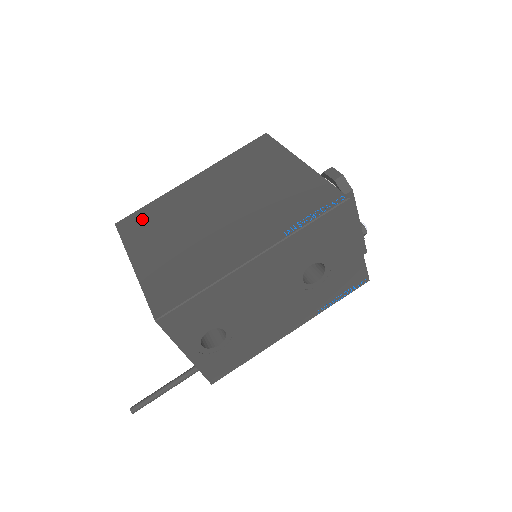
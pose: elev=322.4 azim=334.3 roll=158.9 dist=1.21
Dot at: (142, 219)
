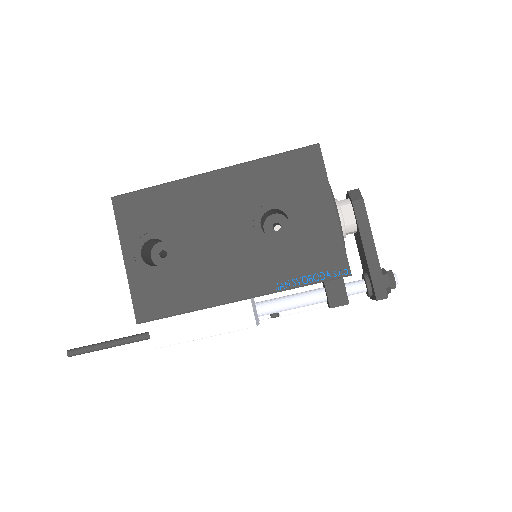
Dot at: occluded
